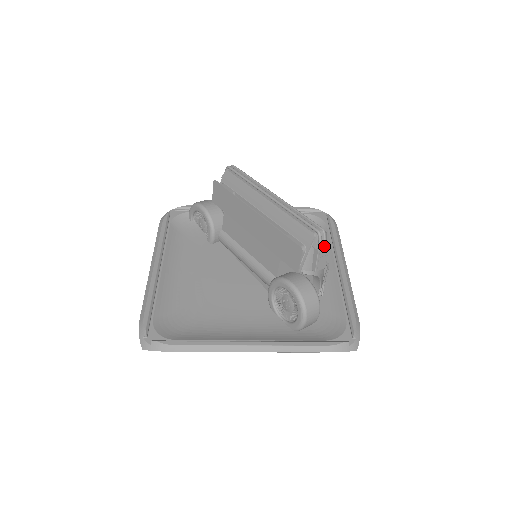
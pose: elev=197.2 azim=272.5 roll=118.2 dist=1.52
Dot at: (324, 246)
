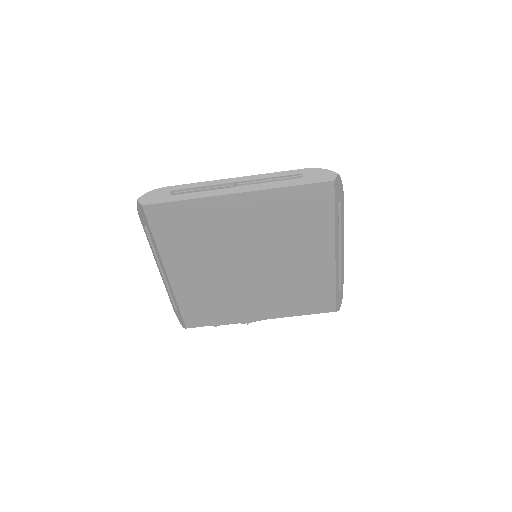
Dot at: occluded
